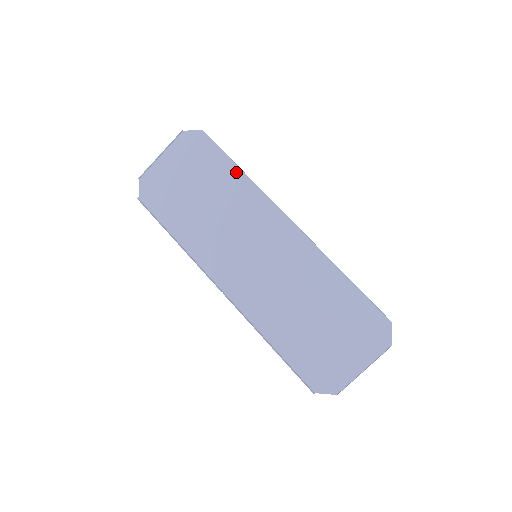
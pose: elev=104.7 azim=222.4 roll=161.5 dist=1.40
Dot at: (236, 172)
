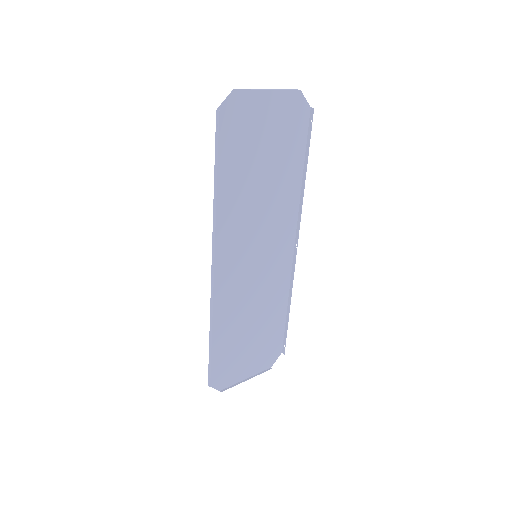
Dot at: (299, 173)
